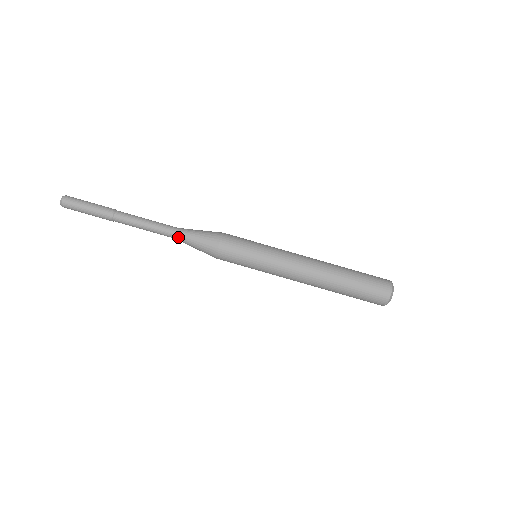
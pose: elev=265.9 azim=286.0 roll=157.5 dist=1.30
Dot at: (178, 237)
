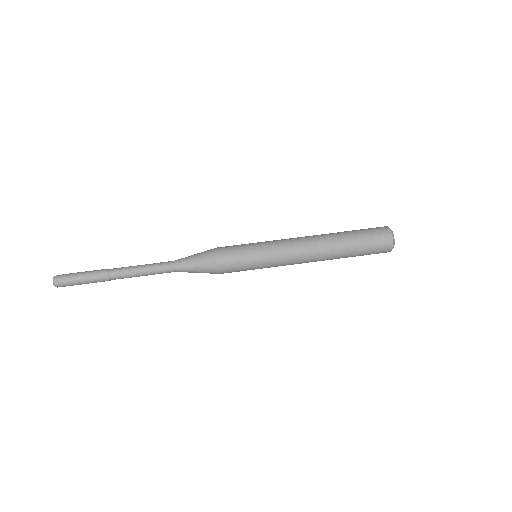
Dot at: (177, 268)
